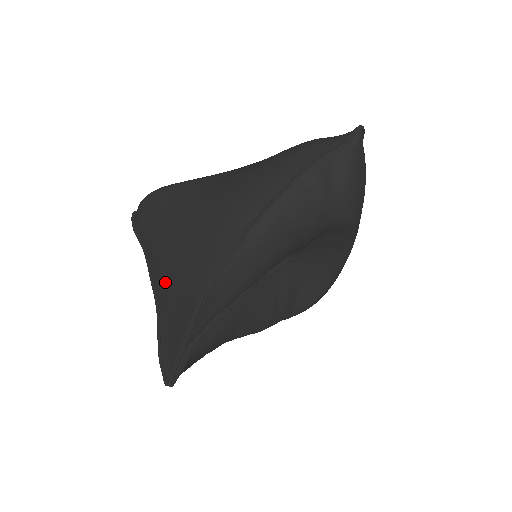
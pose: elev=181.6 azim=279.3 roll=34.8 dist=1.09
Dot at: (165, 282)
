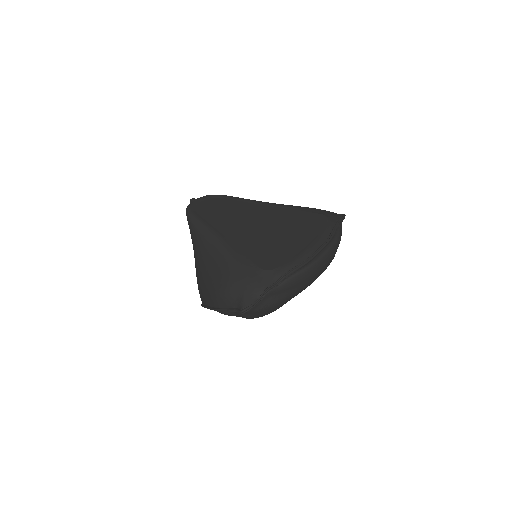
Dot at: occluded
